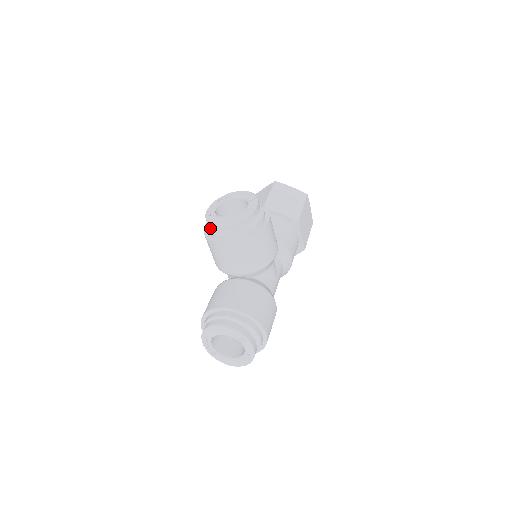
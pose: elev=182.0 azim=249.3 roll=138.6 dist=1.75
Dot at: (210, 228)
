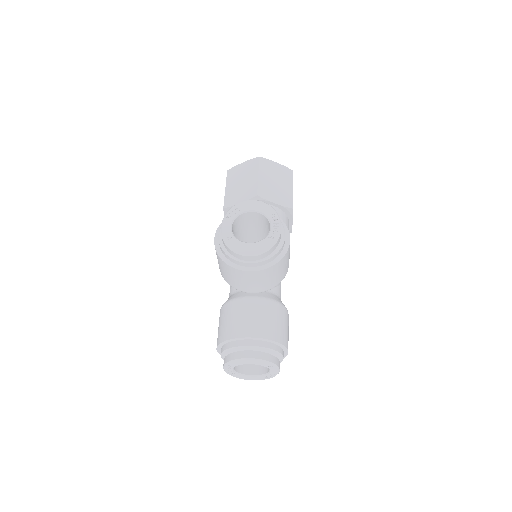
Dot at: (228, 251)
